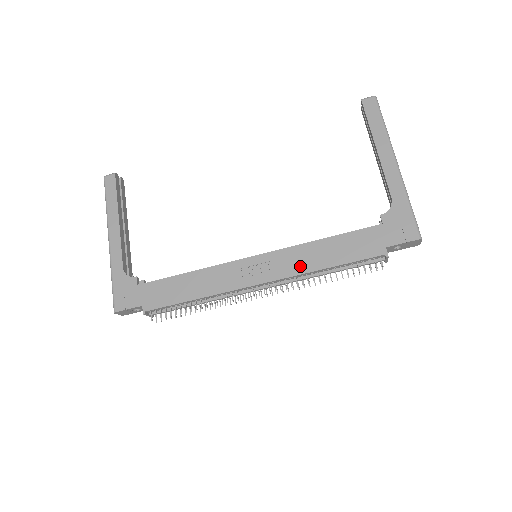
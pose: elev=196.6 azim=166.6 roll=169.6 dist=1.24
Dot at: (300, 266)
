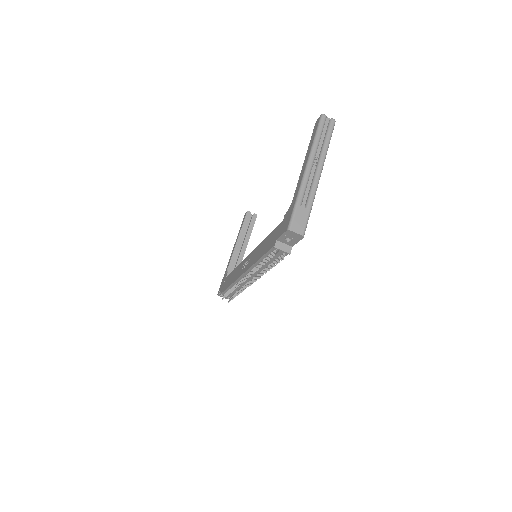
Dot at: (254, 260)
